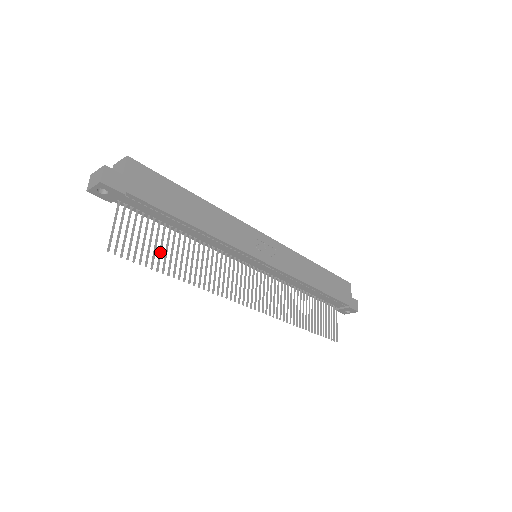
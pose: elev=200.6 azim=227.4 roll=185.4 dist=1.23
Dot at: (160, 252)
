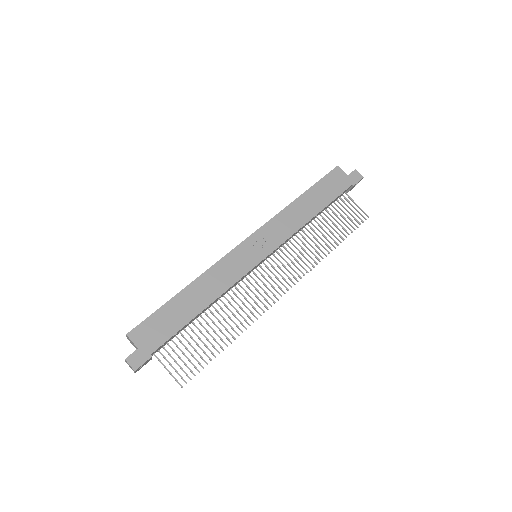
Dot at: (205, 345)
